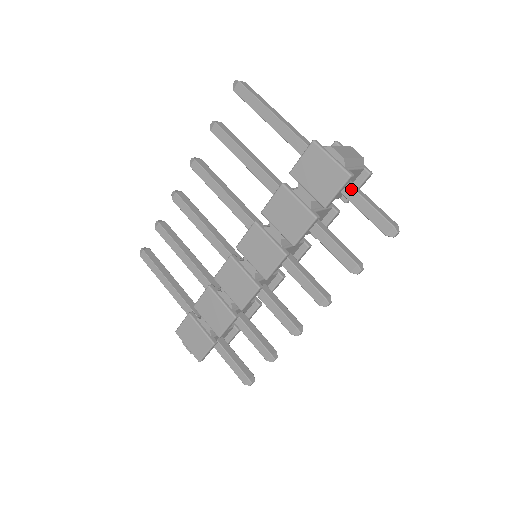
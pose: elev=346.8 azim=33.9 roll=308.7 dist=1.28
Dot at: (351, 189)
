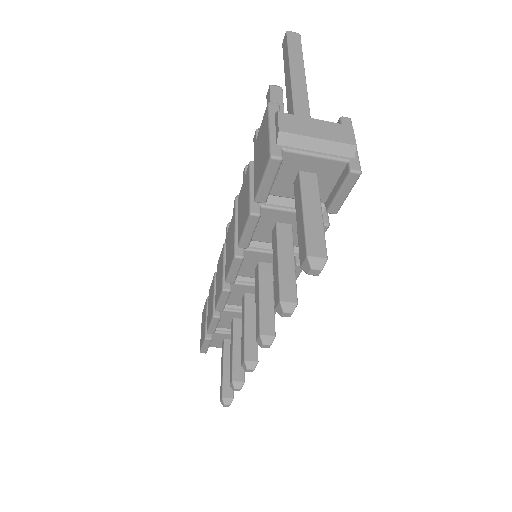
Dot at: (299, 184)
